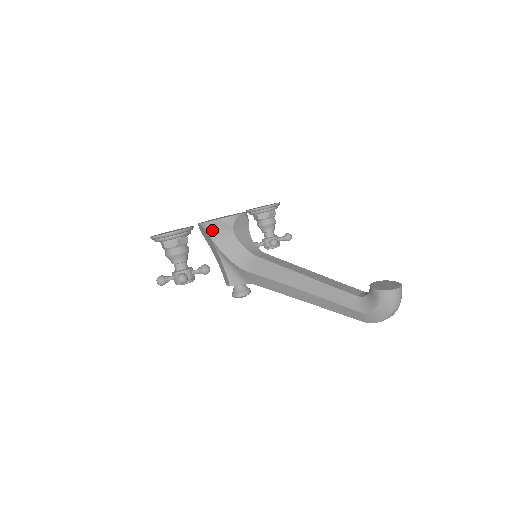
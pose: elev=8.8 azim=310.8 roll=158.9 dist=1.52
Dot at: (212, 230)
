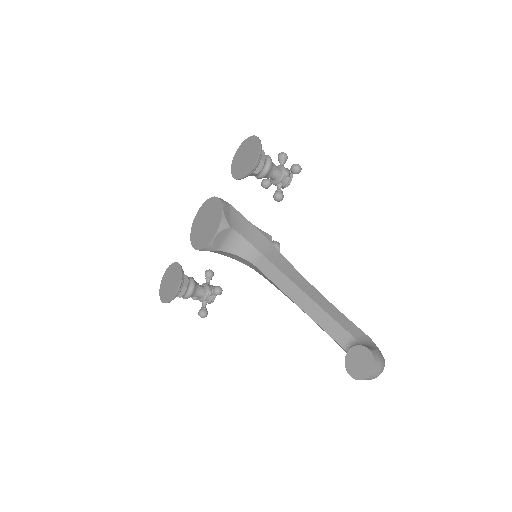
Dot at: occluded
